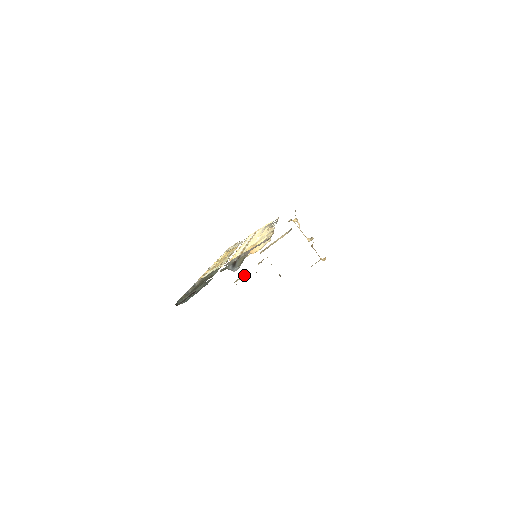
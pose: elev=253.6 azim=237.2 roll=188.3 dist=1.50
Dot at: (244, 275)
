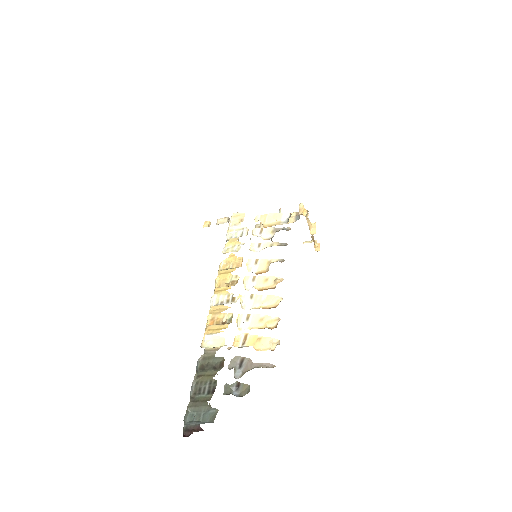
Dot at: occluded
